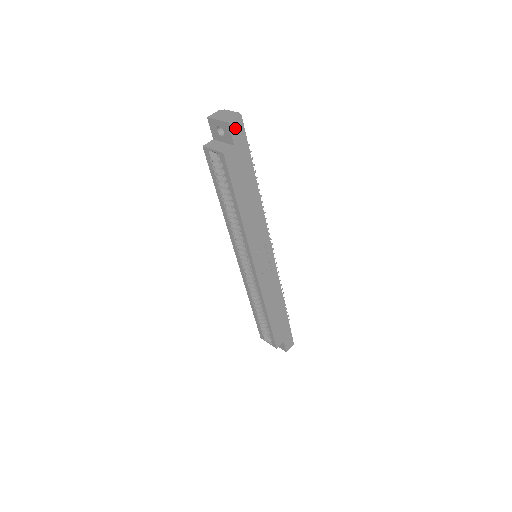
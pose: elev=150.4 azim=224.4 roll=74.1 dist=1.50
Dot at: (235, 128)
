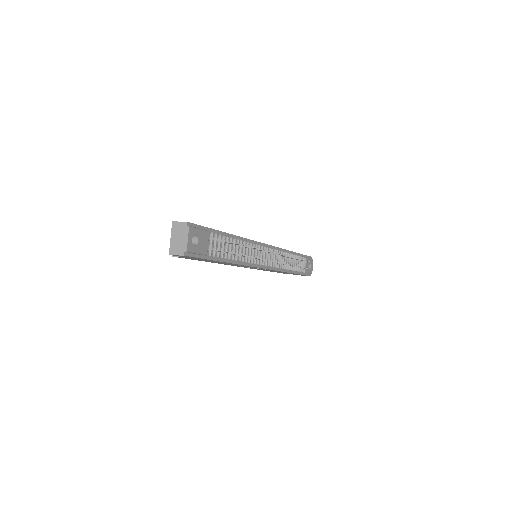
Dot at: occluded
